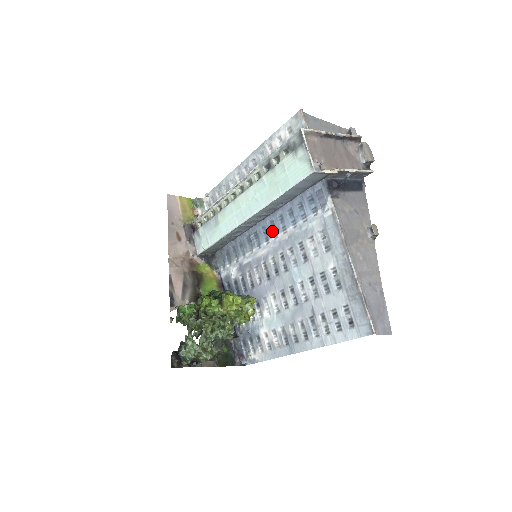
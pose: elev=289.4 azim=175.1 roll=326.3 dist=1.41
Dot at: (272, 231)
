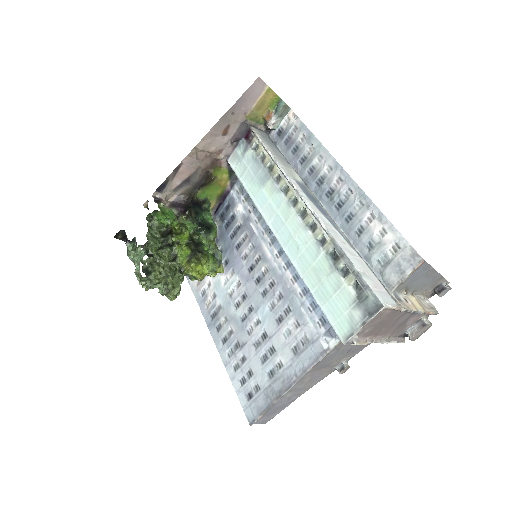
Dot at: occluded
